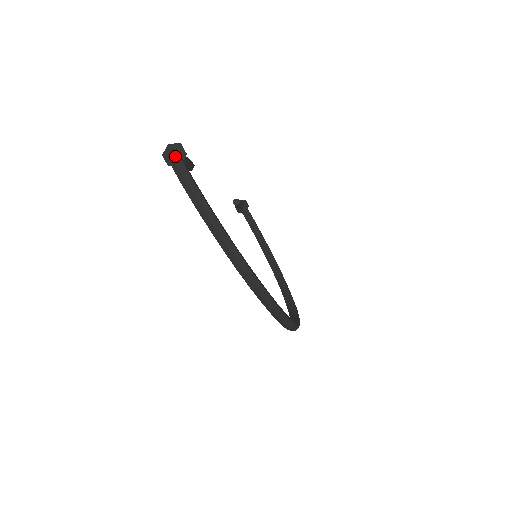
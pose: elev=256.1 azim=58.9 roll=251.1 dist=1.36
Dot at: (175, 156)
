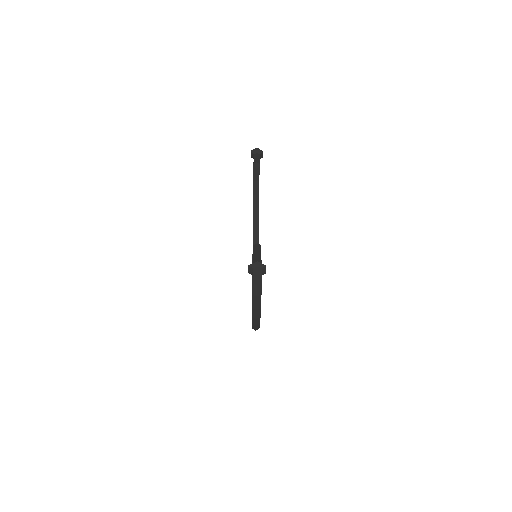
Dot at: (259, 281)
